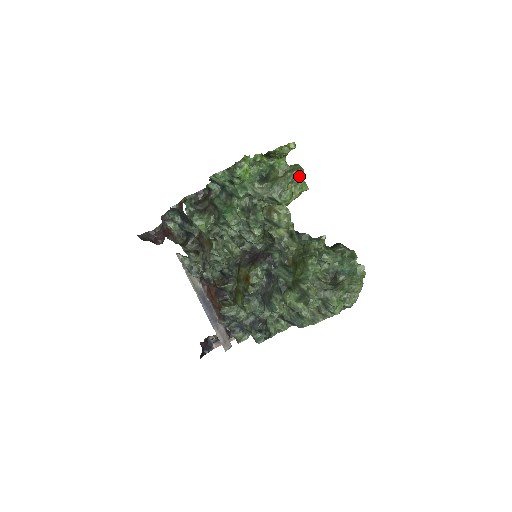
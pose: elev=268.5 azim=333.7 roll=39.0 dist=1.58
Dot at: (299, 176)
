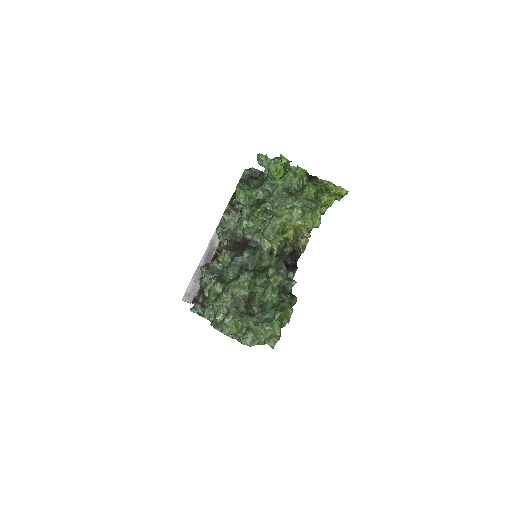
Dot at: (309, 209)
